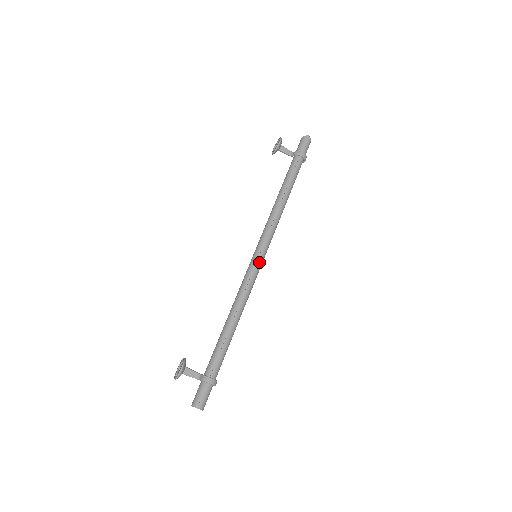
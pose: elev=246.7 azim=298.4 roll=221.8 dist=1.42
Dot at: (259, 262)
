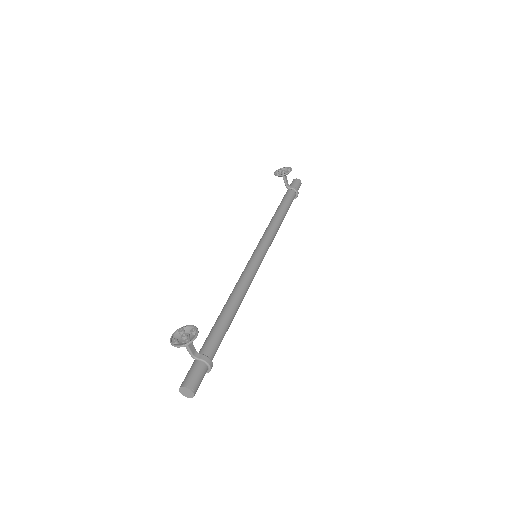
Dot at: occluded
